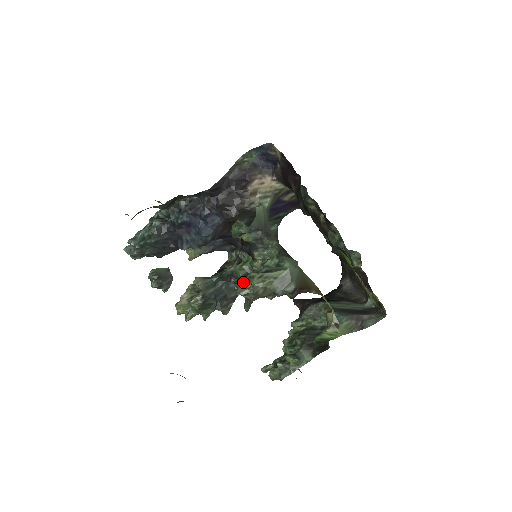
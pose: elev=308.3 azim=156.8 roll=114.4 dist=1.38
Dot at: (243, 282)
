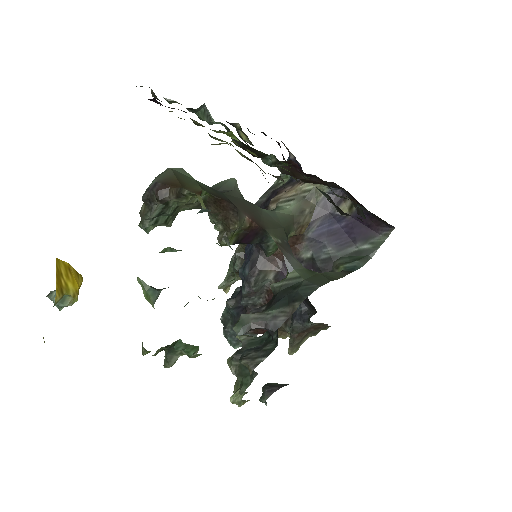
Dot at: occluded
